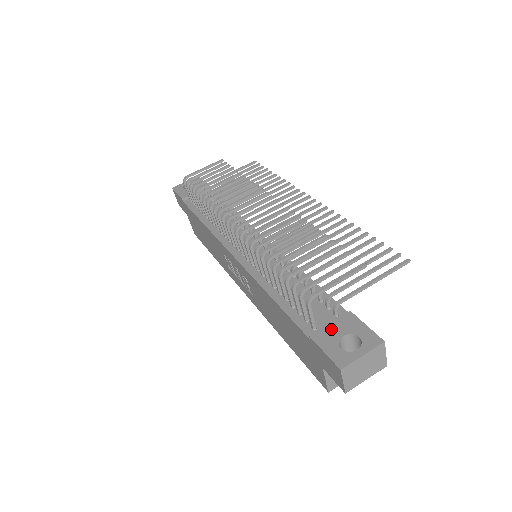
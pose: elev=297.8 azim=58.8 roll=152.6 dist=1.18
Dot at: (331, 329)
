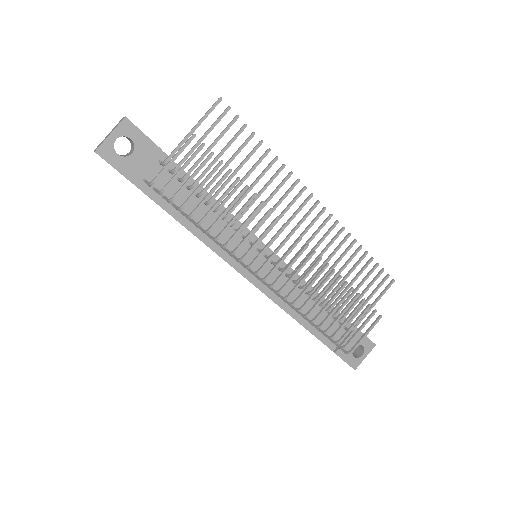
Dot at: occluded
